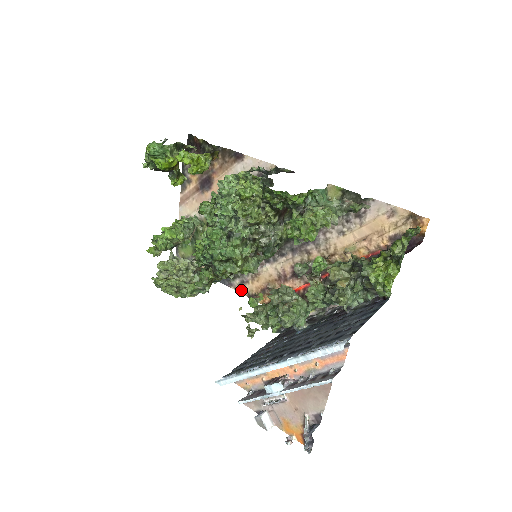
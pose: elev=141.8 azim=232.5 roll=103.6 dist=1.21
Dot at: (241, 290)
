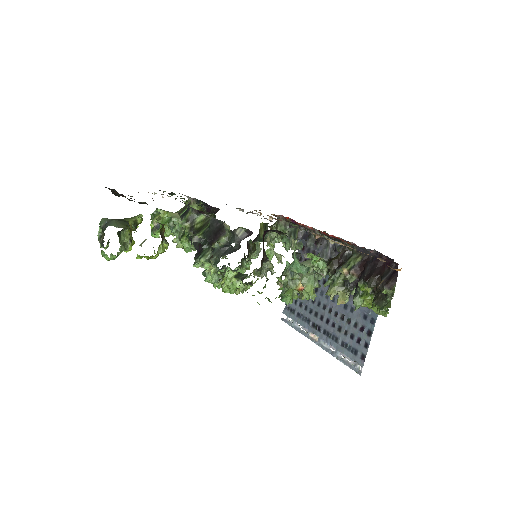
Dot at: occluded
